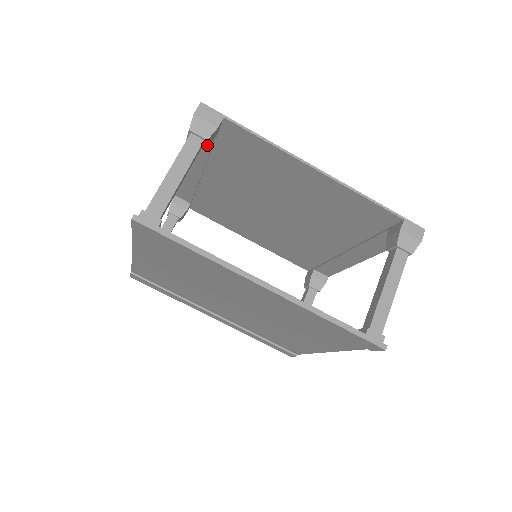
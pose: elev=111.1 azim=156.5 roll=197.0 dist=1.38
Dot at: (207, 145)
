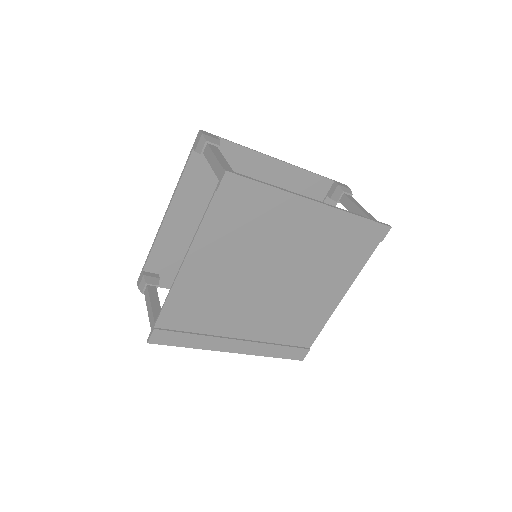
Dot at: occluded
